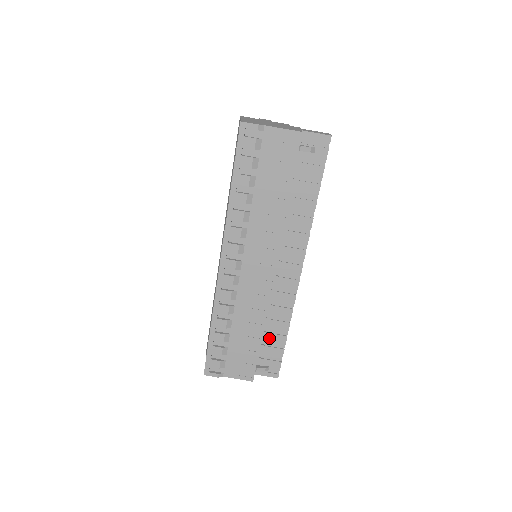
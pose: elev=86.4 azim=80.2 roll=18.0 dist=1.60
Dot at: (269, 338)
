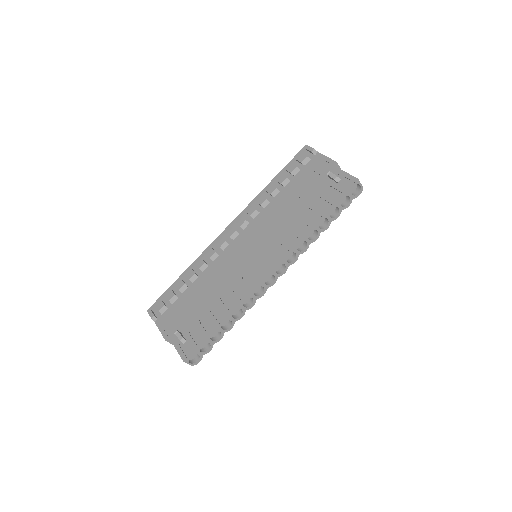
Dot at: (208, 317)
